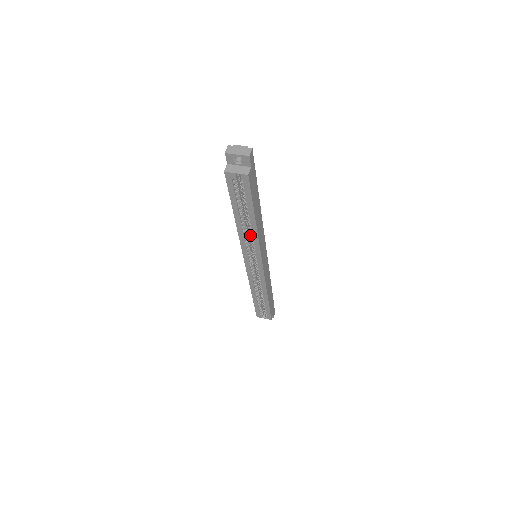
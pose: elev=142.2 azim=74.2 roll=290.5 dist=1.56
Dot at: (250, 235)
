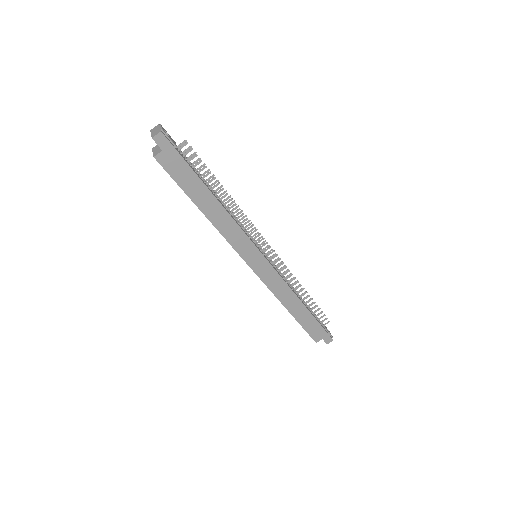
Dot at: occluded
